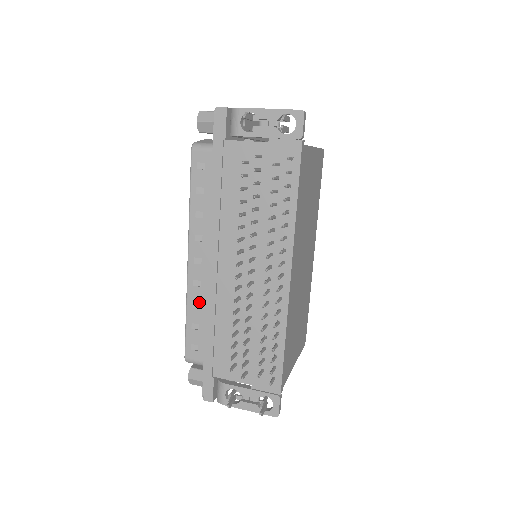
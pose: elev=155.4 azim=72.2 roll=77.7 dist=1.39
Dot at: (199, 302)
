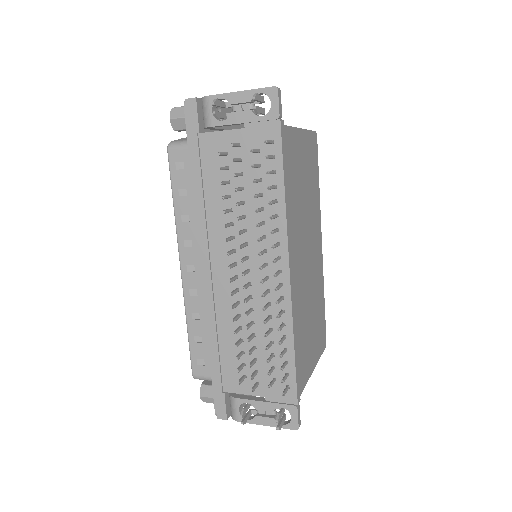
Dot at: (198, 312)
